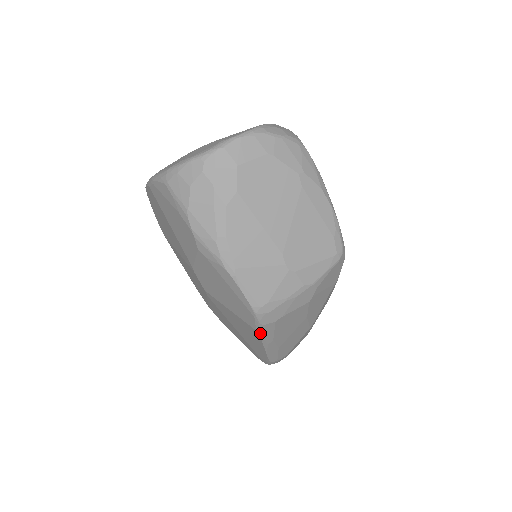
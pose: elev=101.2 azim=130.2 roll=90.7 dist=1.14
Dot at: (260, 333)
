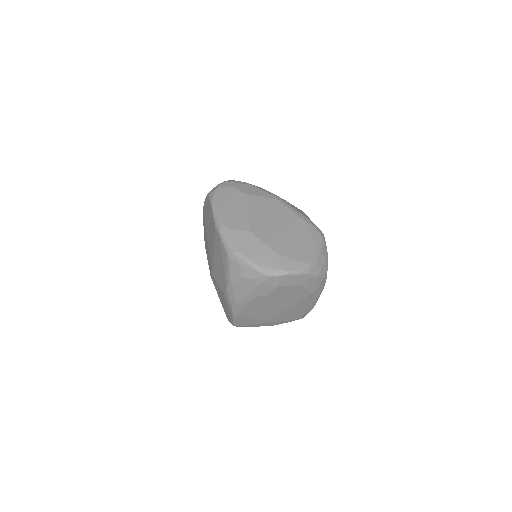
Dot at: occluded
